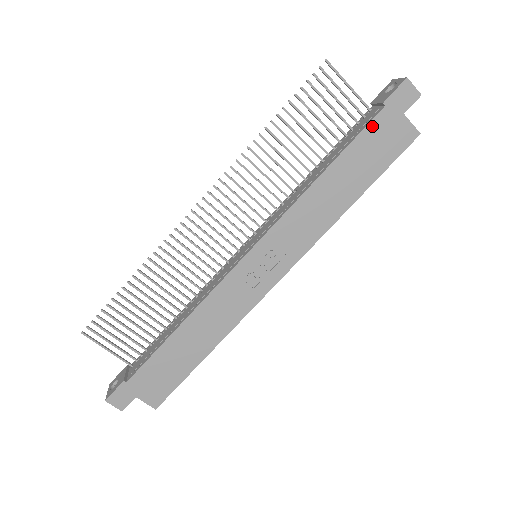
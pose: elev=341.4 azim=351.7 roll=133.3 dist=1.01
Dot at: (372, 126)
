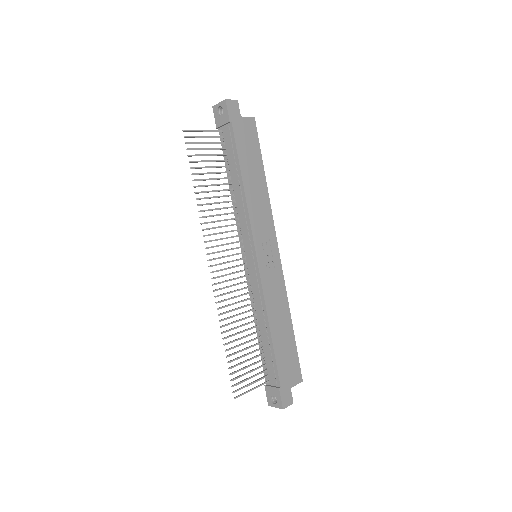
Dot at: (237, 137)
